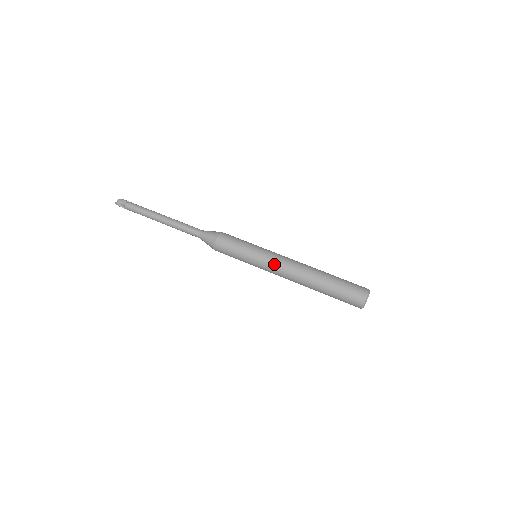
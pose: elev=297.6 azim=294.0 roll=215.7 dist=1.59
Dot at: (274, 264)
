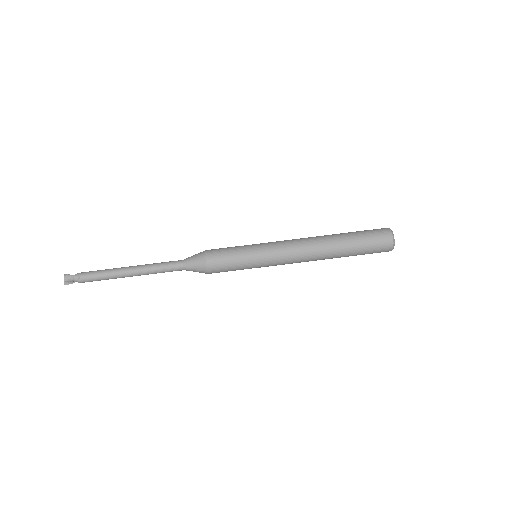
Dot at: (283, 262)
